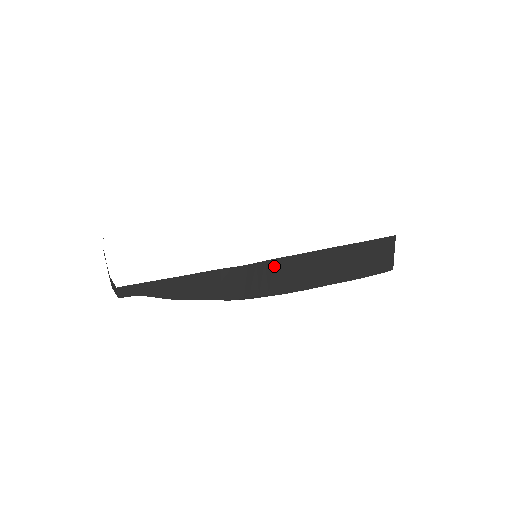
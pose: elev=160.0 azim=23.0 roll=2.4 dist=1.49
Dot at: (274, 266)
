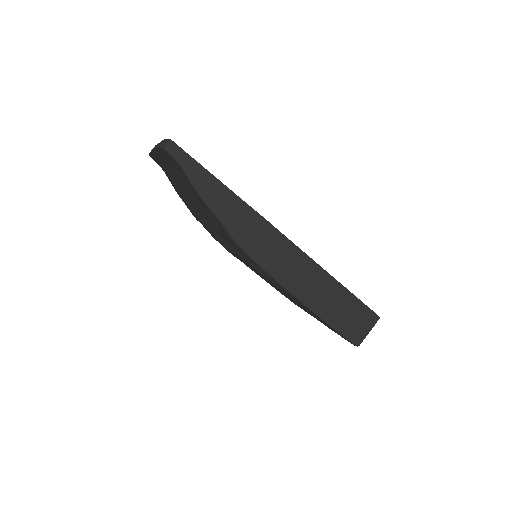
Dot at: (284, 245)
